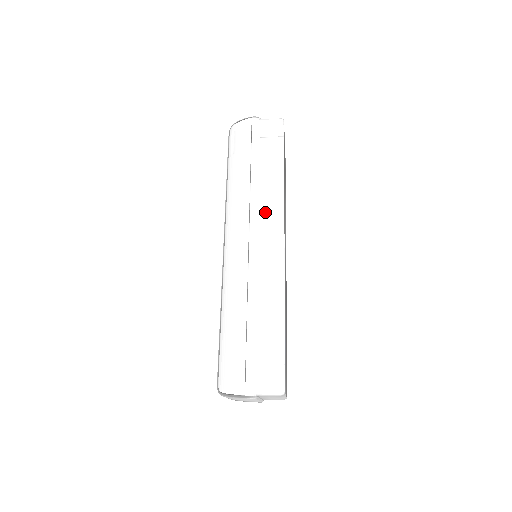
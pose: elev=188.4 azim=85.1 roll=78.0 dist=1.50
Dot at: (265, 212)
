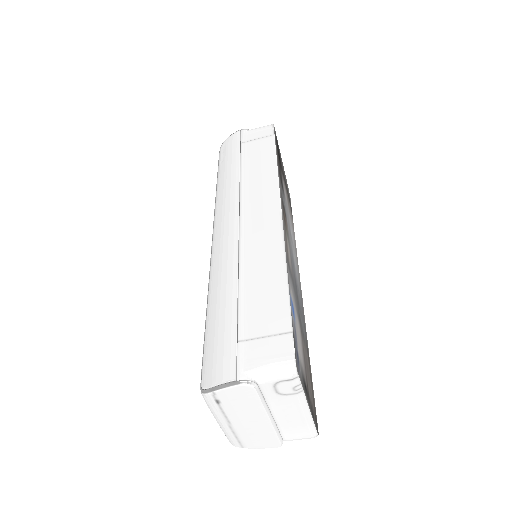
Dot at: (257, 192)
